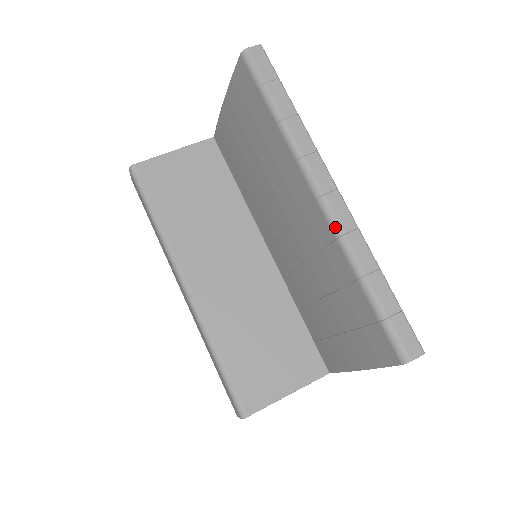
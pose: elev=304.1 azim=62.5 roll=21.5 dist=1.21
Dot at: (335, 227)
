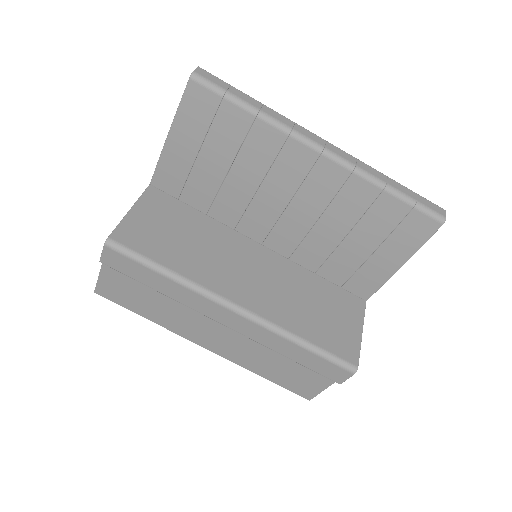
Dot at: (347, 164)
